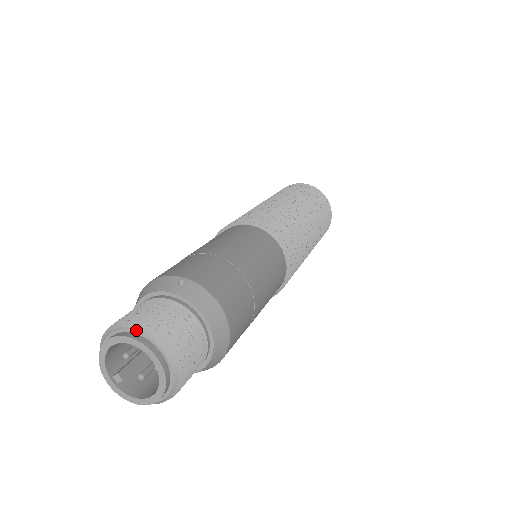
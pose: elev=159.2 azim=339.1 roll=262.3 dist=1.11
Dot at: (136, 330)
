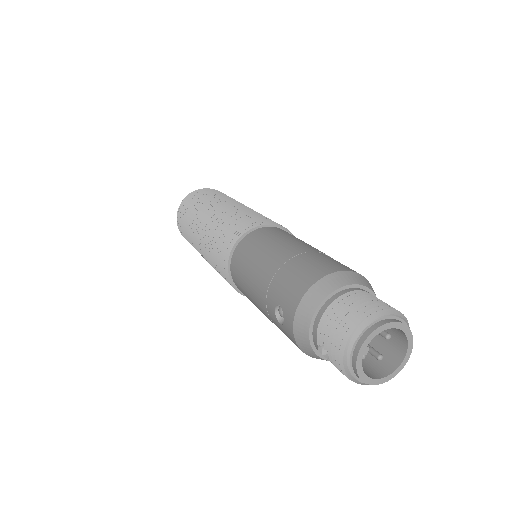
Dot at: (409, 327)
